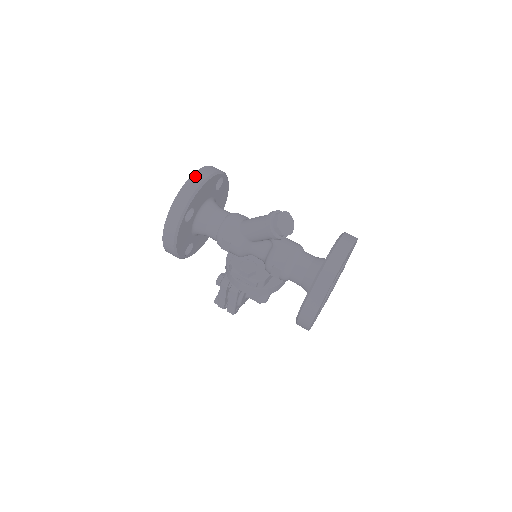
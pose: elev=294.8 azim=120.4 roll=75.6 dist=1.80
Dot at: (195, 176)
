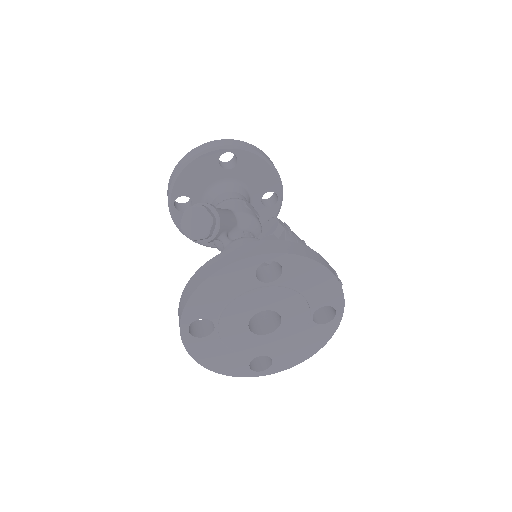
Dot at: (182, 159)
